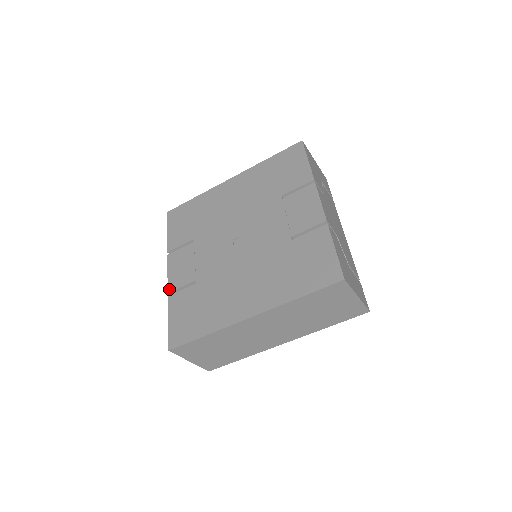
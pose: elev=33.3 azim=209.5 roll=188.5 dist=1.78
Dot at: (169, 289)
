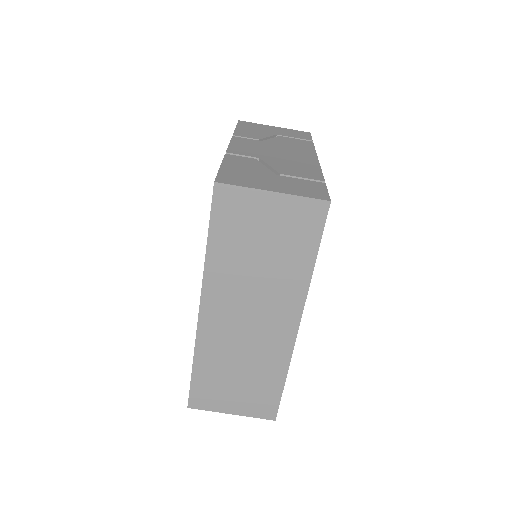
Dot at: occluded
